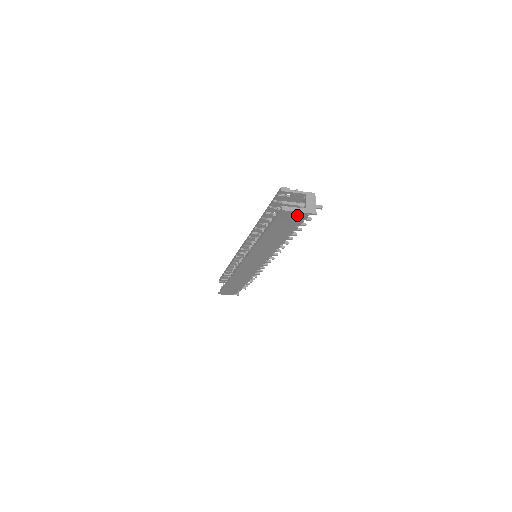
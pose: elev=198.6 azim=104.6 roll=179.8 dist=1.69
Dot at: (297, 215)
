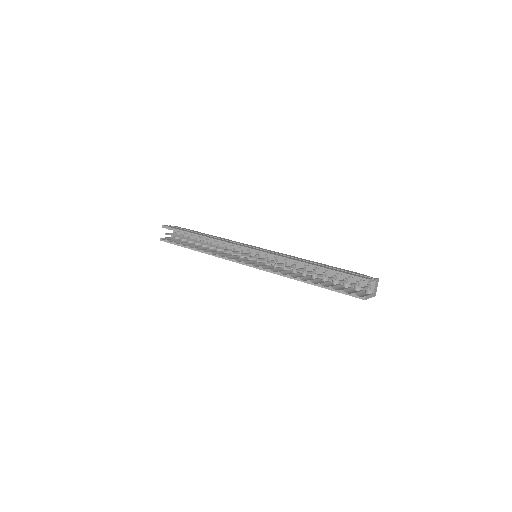
Dot at: occluded
